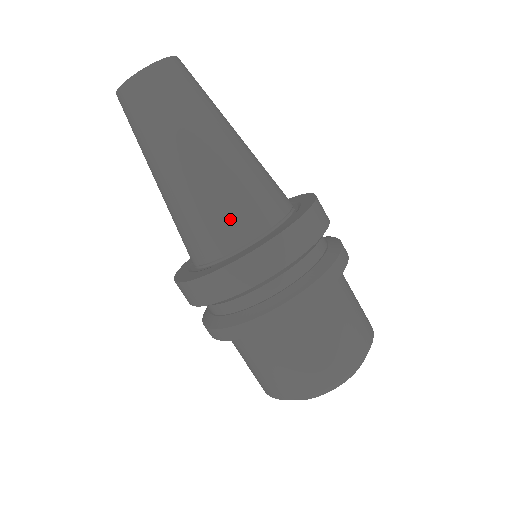
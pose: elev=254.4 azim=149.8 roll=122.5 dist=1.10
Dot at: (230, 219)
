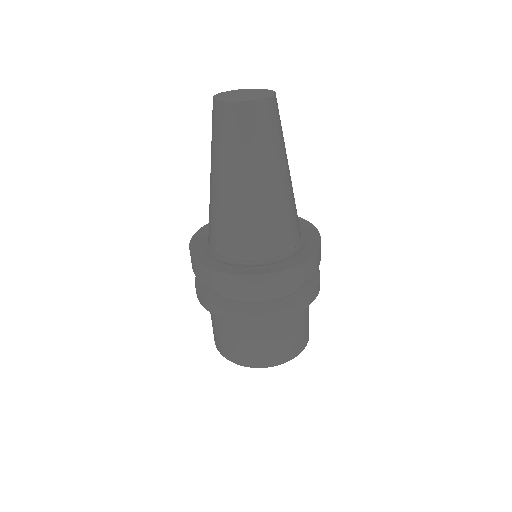
Dot at: (235, 239)
